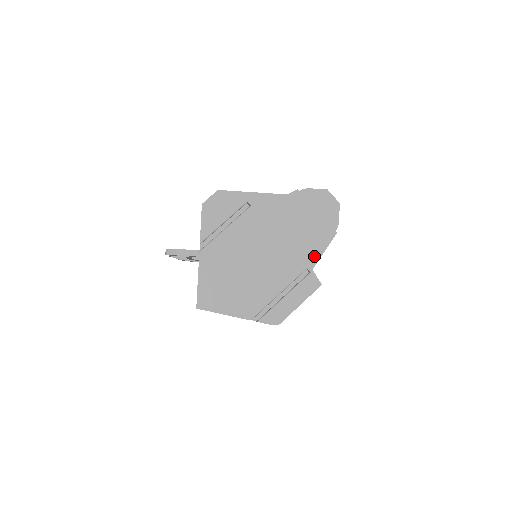
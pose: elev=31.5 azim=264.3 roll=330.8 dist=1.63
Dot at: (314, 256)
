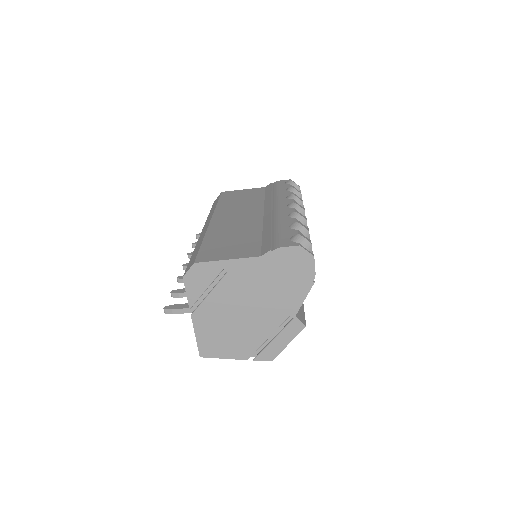
Dot at: (295, 305)
